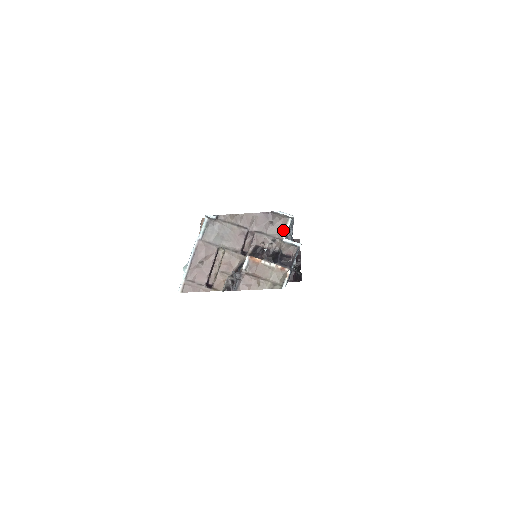
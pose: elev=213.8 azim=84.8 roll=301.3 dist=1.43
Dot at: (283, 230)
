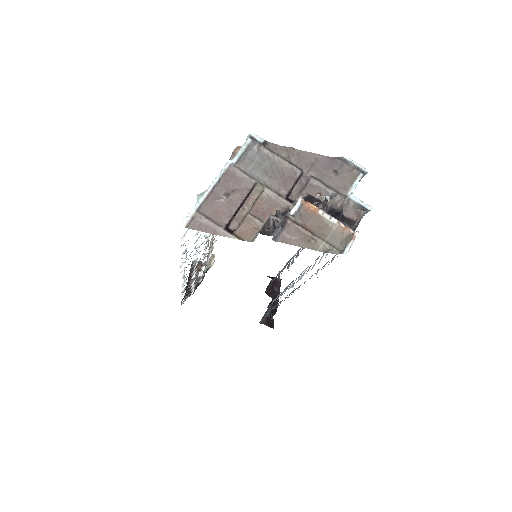
Dot at: (349, 185)
